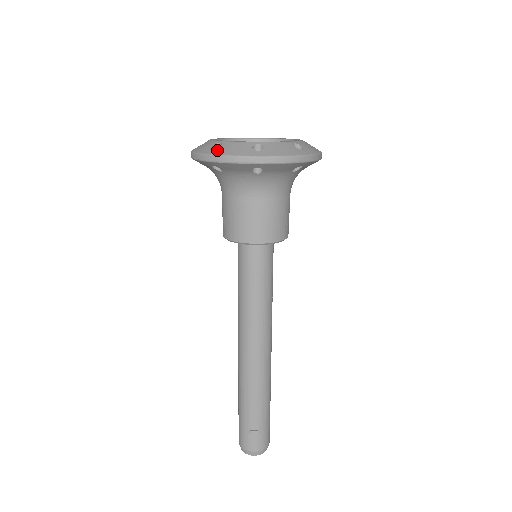
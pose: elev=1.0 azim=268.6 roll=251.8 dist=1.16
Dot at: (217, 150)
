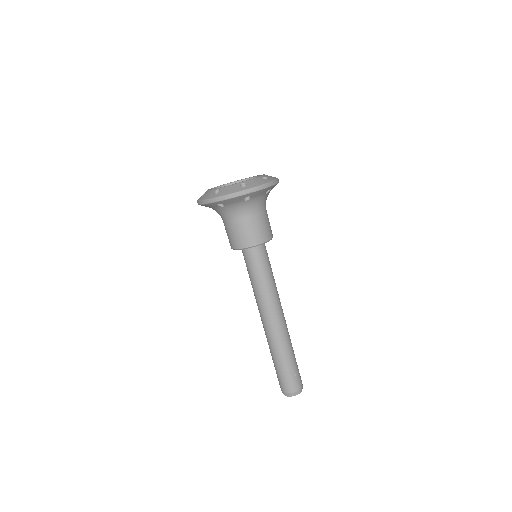
Dot at: (250, 185)
